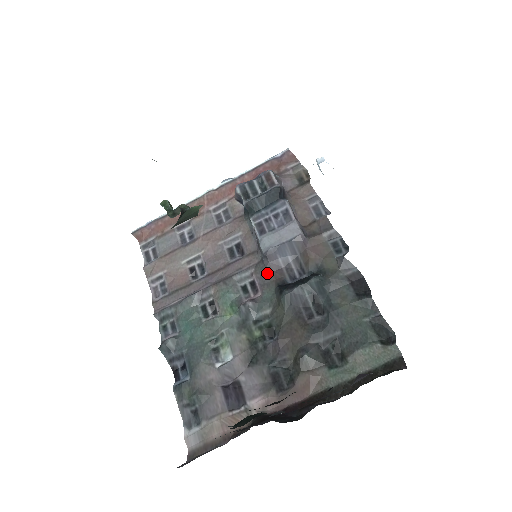
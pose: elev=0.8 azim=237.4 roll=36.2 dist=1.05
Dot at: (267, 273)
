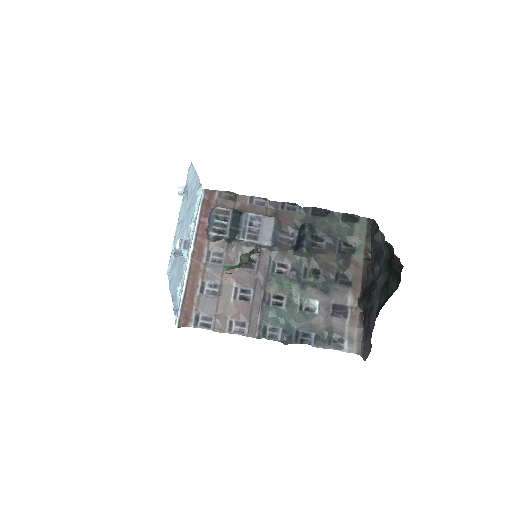
Dot at: (281, 252)
